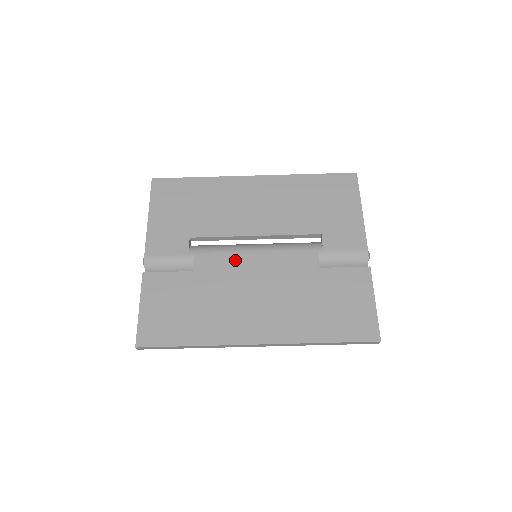
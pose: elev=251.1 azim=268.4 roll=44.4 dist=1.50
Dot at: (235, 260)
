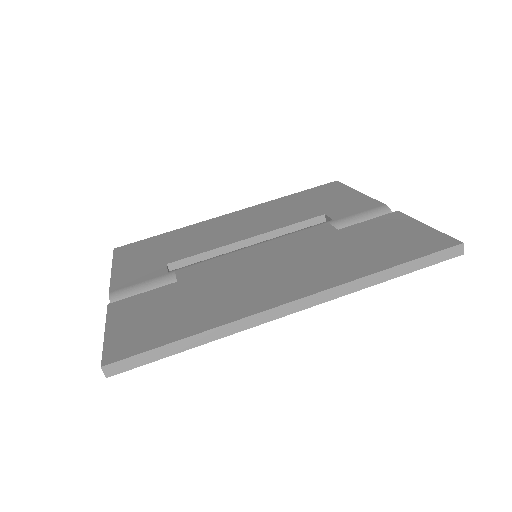
Dot at: (230, 258)
